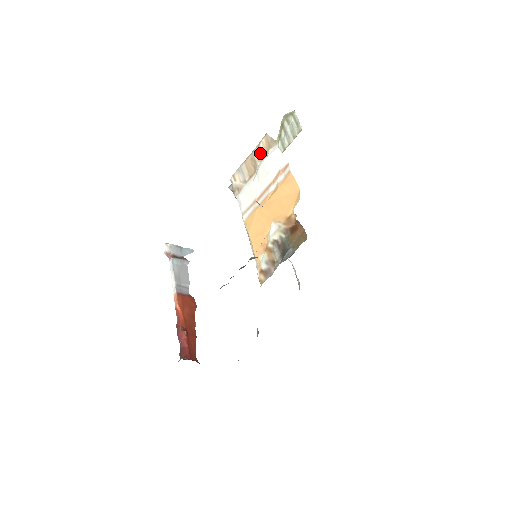
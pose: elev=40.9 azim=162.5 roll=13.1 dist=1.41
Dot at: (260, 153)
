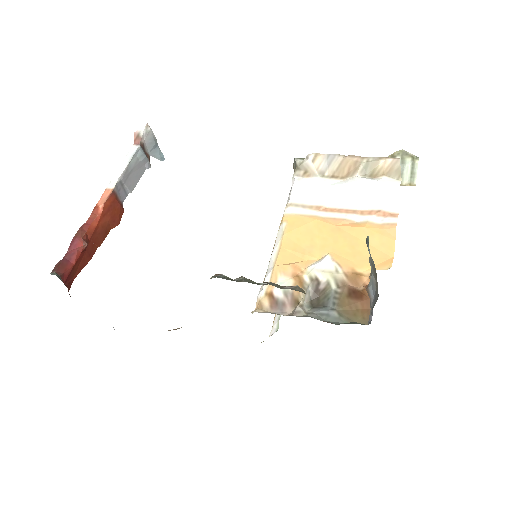
Dot at: (371, 167)
